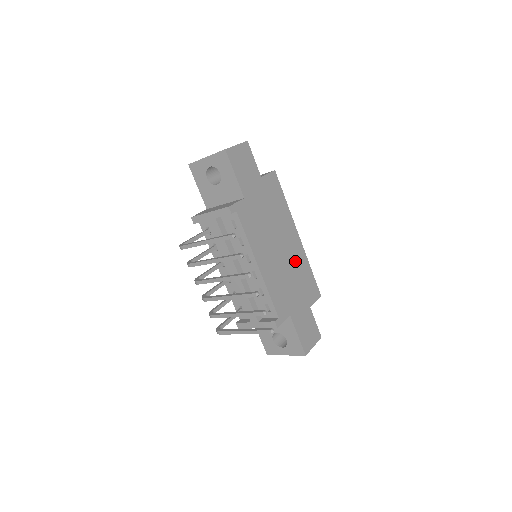
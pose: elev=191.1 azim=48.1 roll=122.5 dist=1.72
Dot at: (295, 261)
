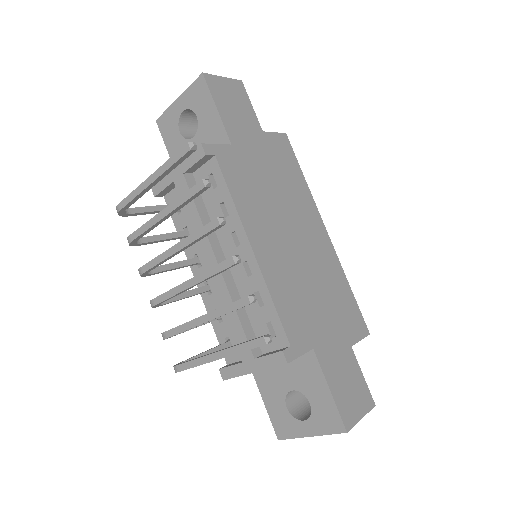
Dot at: (321, 265)
